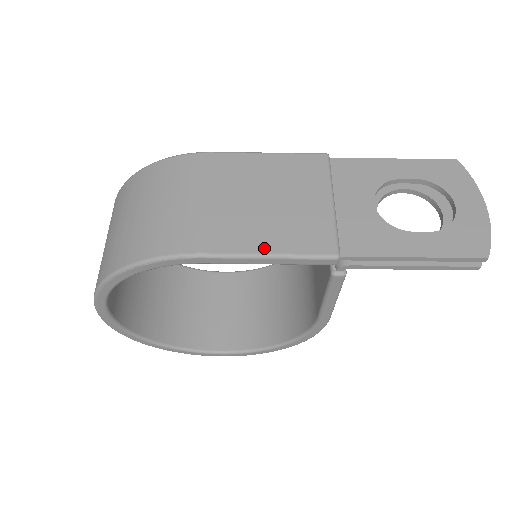
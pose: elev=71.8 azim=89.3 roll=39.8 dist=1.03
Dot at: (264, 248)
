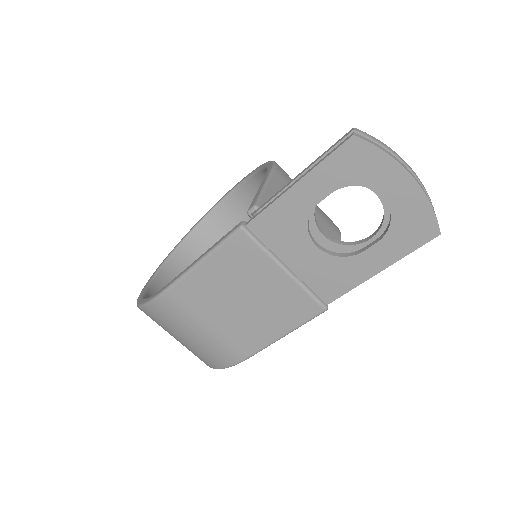
Dot at: (277, 334)
